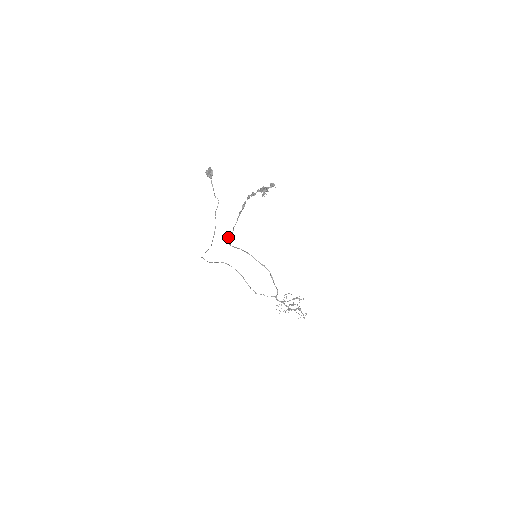
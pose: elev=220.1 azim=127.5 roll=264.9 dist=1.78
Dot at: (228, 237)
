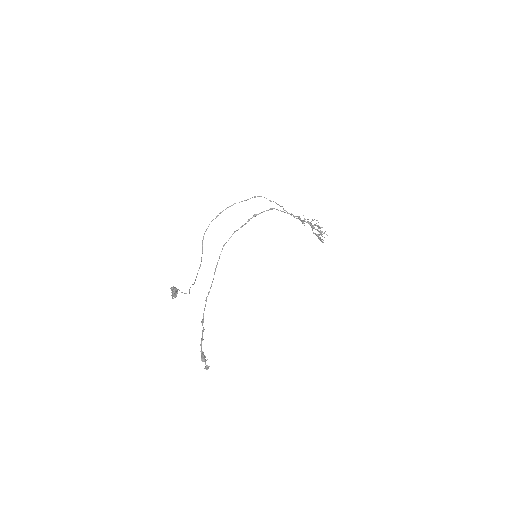
Dot at: (215, 269)
